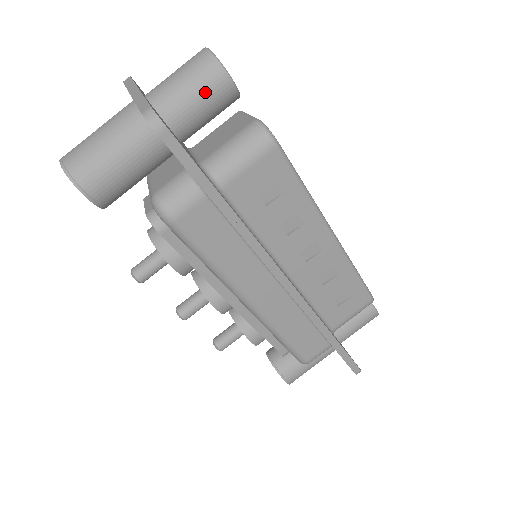
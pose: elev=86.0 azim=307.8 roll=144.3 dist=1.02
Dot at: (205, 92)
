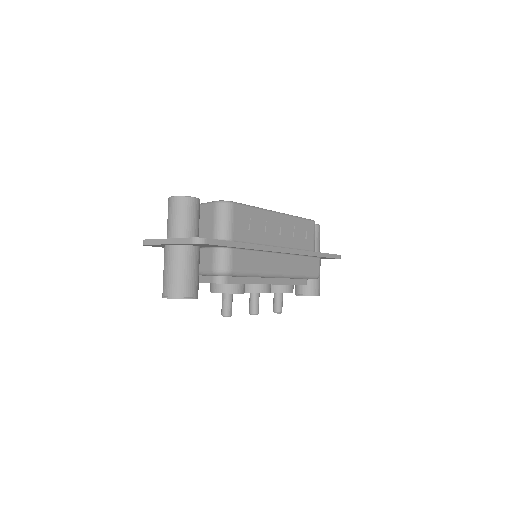
Dot at: (192, 213)
